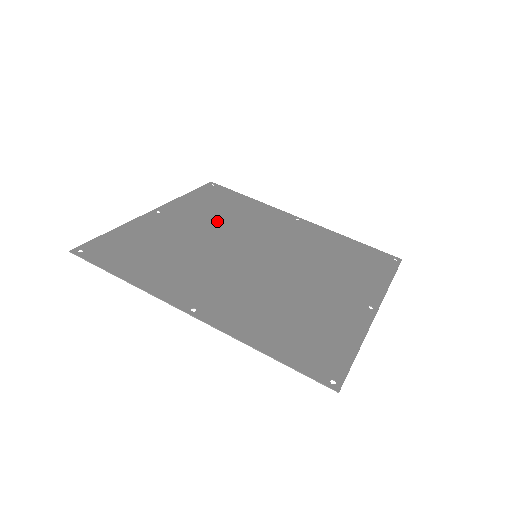
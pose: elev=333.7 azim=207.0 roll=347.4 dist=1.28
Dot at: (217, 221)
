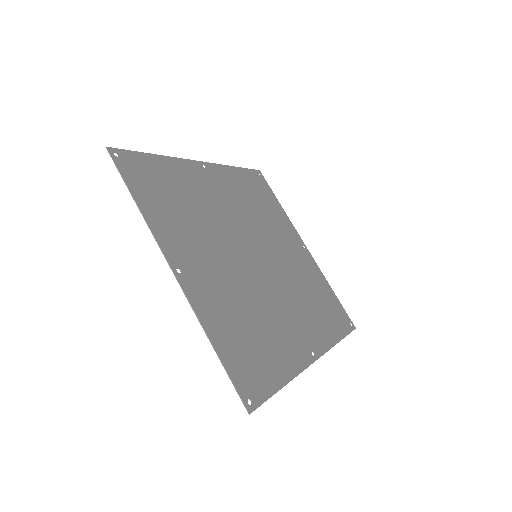
Dot at: (203, 233)
